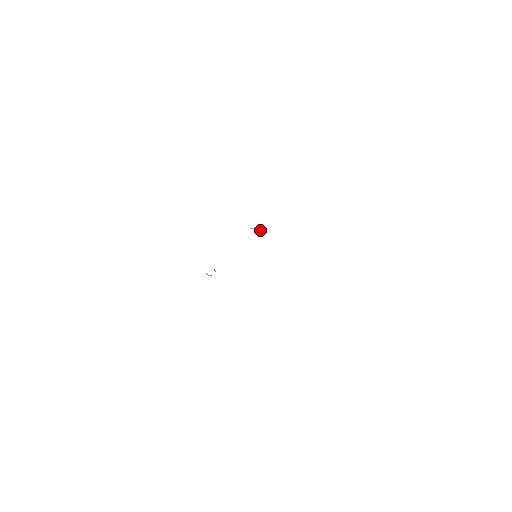
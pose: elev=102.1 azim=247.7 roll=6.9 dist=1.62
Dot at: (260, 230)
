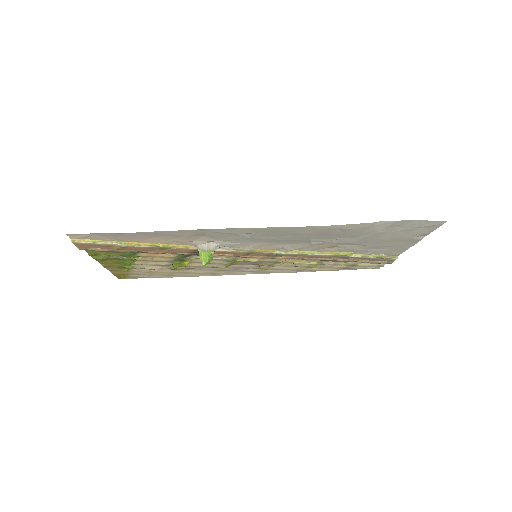
Dot at: (246, 264)
